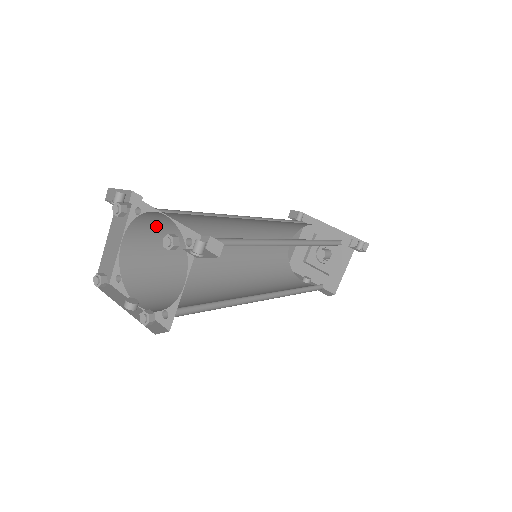
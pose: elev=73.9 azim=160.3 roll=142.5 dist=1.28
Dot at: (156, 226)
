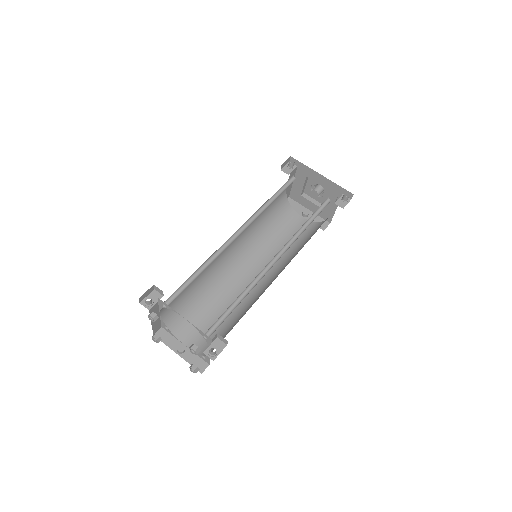
Dot at: occluded
